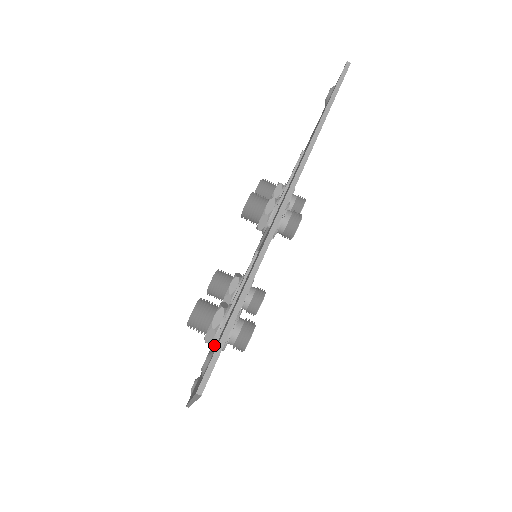
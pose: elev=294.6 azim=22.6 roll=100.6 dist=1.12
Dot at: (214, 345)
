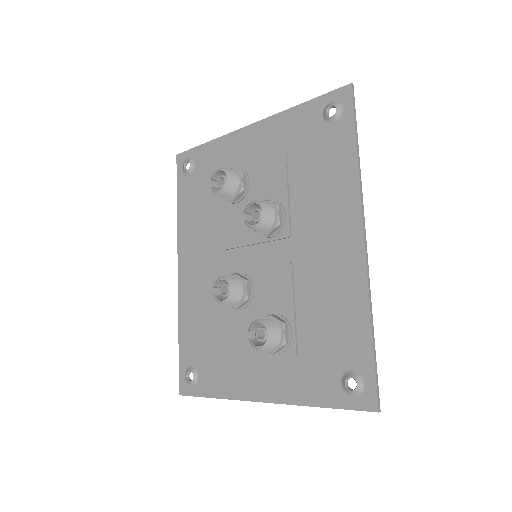
Dot at: (296, 357)
